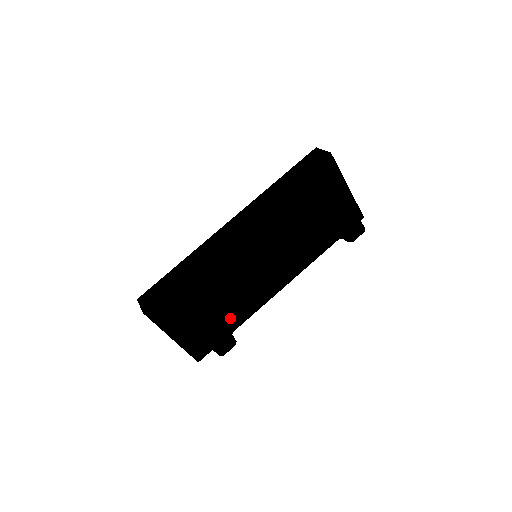
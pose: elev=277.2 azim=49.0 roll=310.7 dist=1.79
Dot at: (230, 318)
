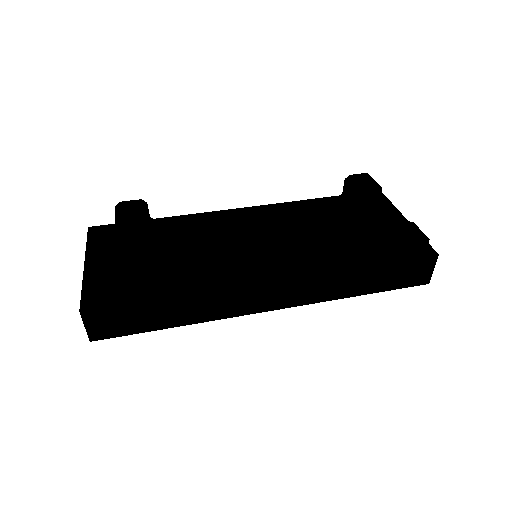
Dot at: occluded
